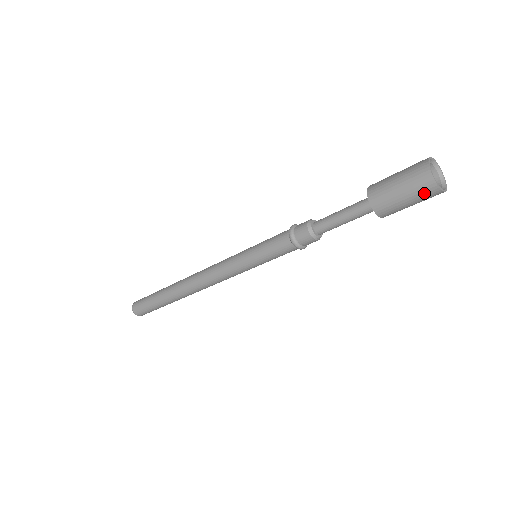
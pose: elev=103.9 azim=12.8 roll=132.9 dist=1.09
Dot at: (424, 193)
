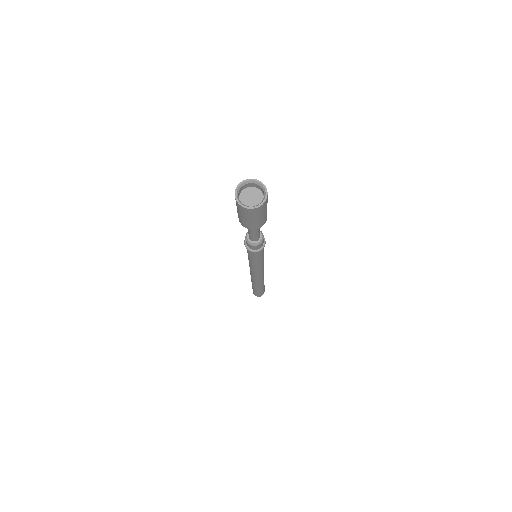
Dot at: (245, 212)
